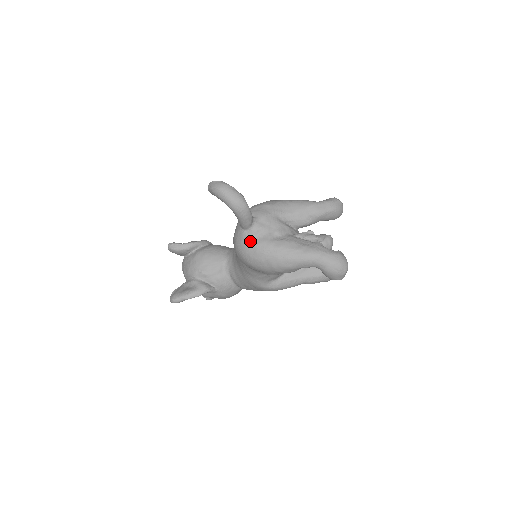
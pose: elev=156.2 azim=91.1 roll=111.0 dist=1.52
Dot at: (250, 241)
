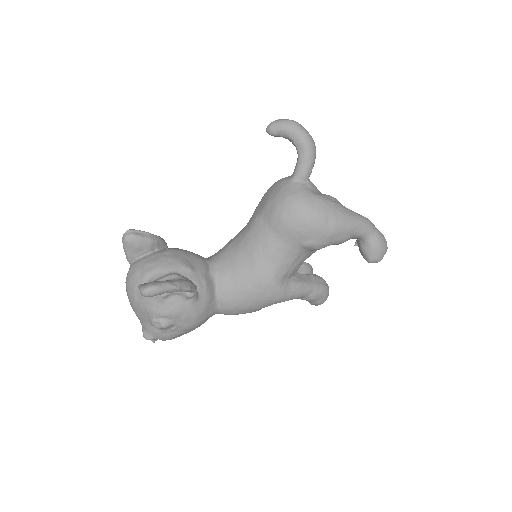
Dot at: (309, 192)
